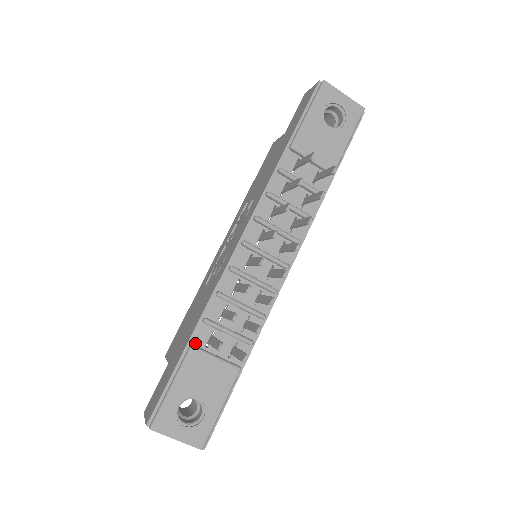
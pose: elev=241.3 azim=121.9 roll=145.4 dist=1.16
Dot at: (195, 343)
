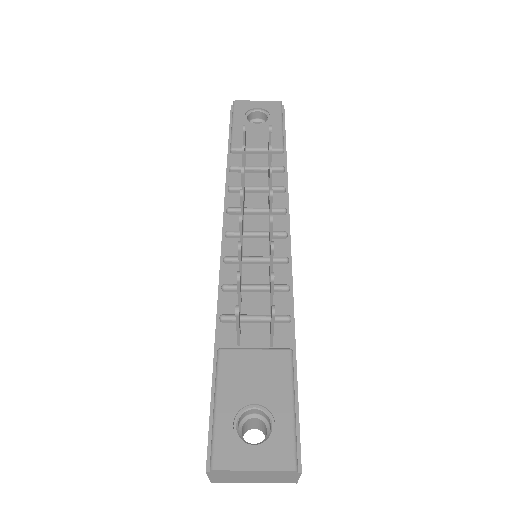
Dot at: (223, 347)
